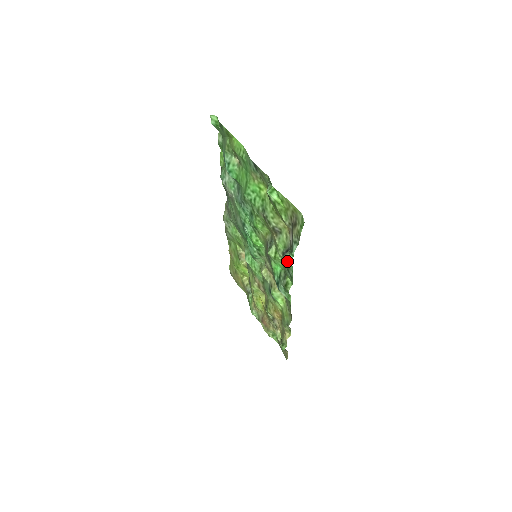
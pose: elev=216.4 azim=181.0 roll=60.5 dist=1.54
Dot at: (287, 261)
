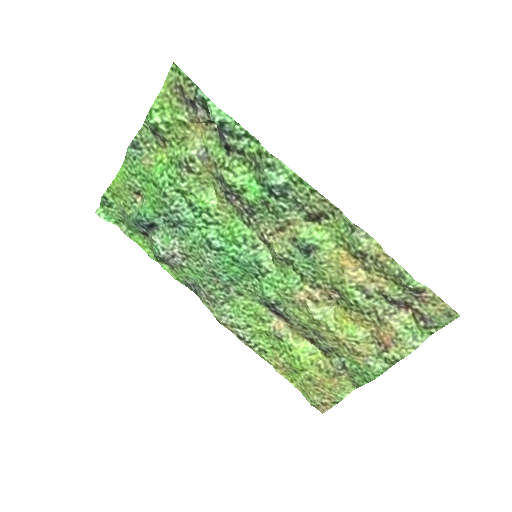
Dot at: (216, 115)
